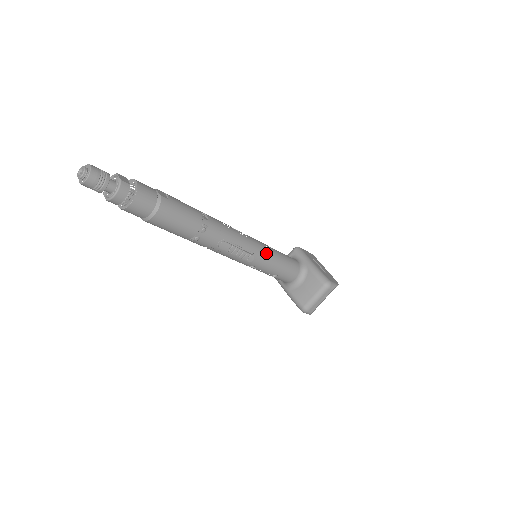
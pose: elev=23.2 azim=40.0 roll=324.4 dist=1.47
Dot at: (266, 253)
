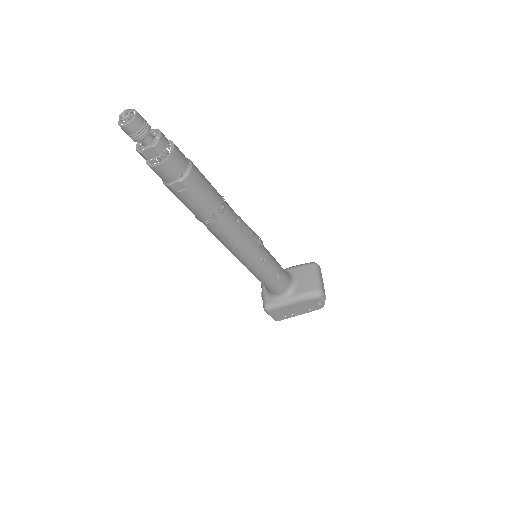
Dot at: occluded
